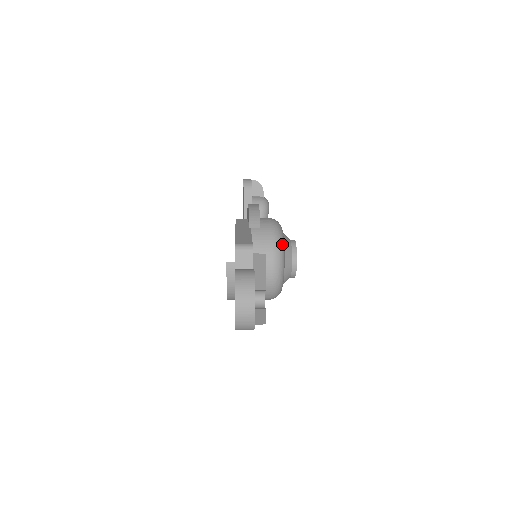
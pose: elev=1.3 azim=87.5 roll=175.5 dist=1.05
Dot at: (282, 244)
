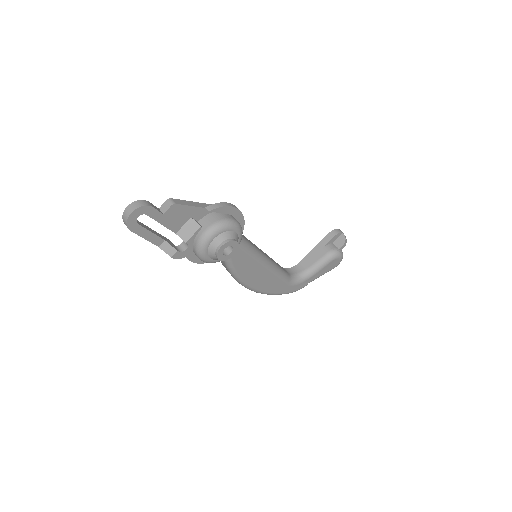
Dot at: (216, 231)
